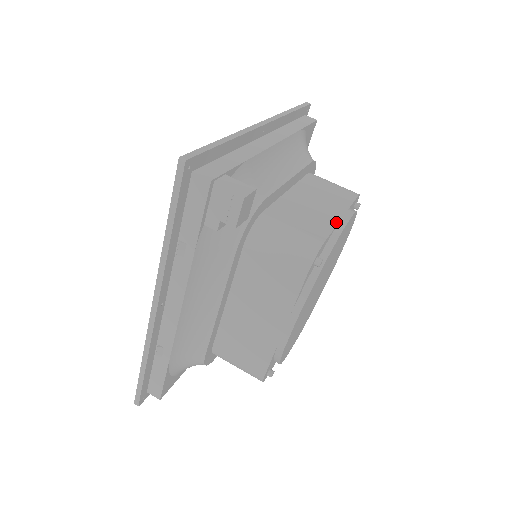
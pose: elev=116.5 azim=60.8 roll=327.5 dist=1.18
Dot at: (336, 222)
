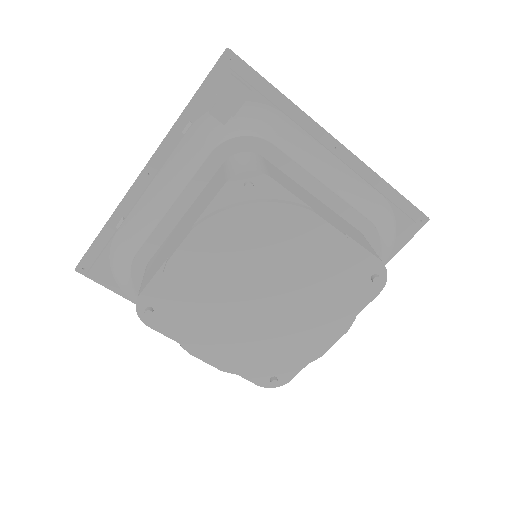
Dot at: (310, 206)
